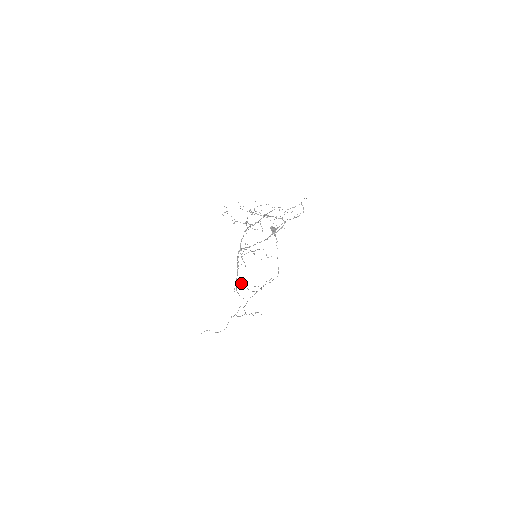
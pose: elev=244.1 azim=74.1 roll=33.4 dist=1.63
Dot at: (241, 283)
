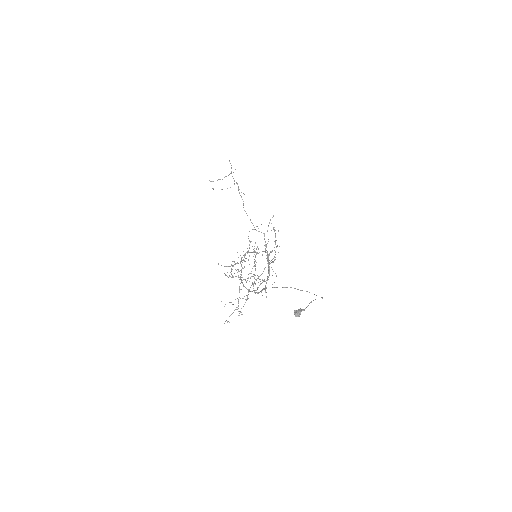
Dot at: occluded
